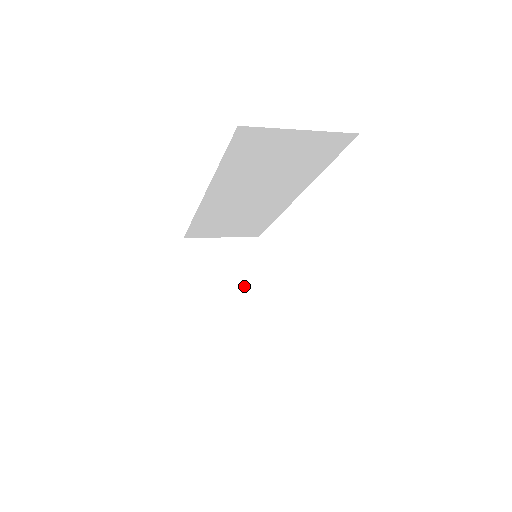
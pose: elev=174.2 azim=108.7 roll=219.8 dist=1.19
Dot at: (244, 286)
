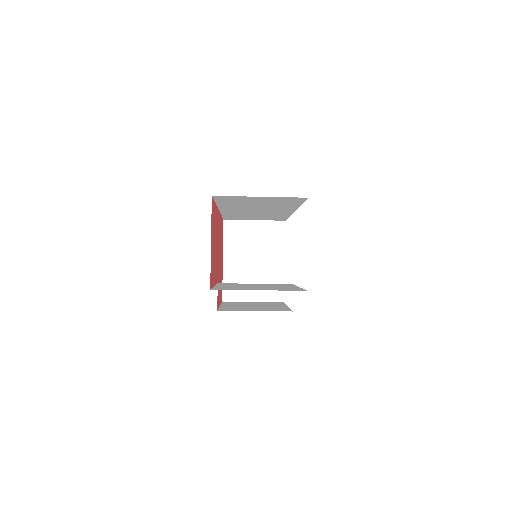
Dot at: (267, 261)
